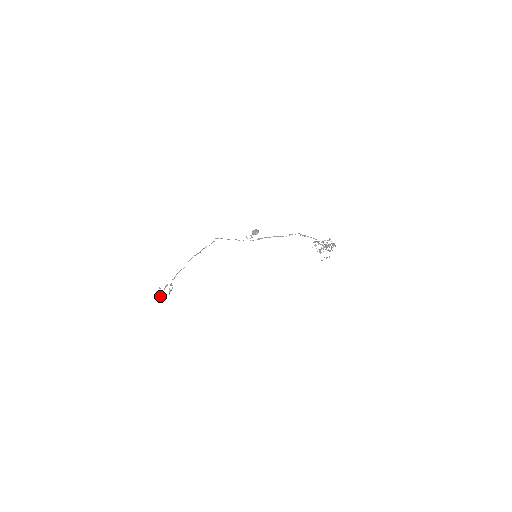
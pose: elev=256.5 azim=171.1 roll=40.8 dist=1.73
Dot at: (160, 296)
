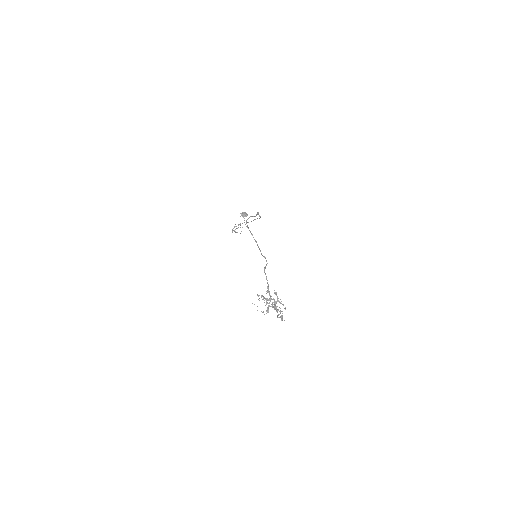
Dot at: (234, 231)
